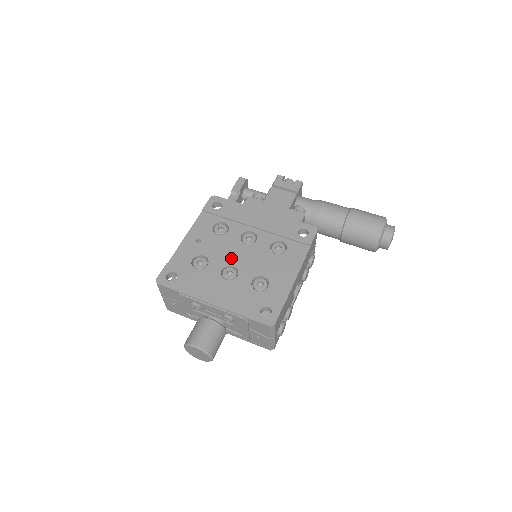
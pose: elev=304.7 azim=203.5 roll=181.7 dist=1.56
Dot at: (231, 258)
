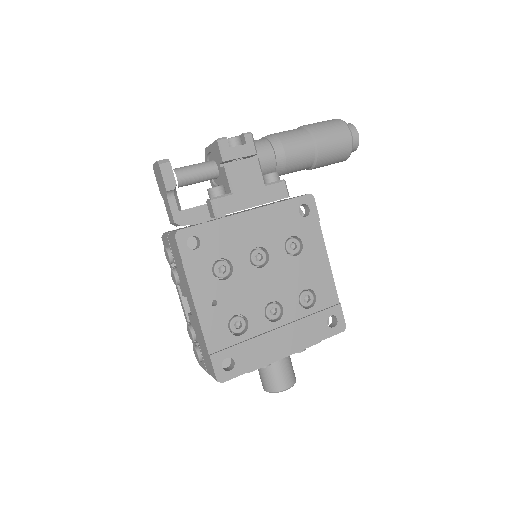
Dot at: (263, 295)
